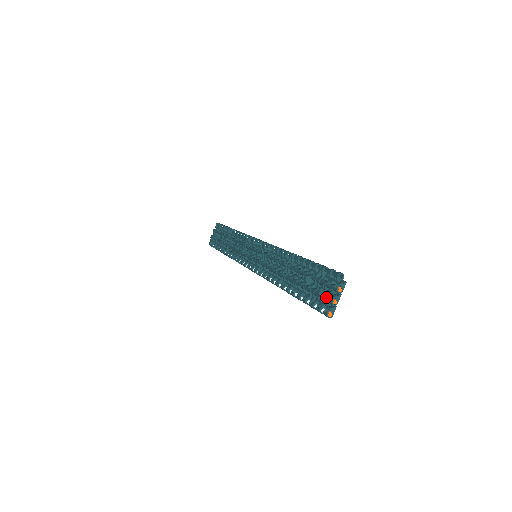
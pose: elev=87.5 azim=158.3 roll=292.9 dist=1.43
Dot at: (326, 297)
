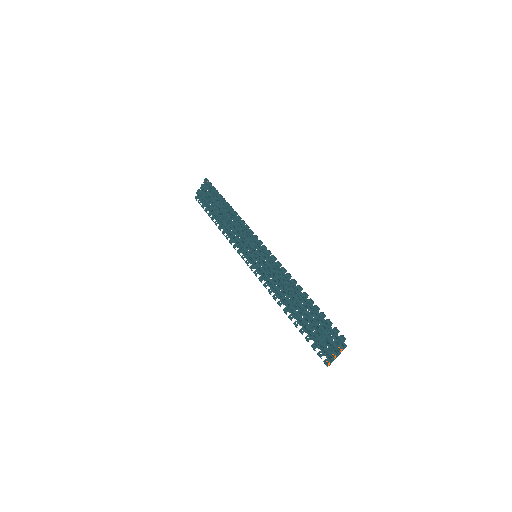
Dot at: (329, 351)
